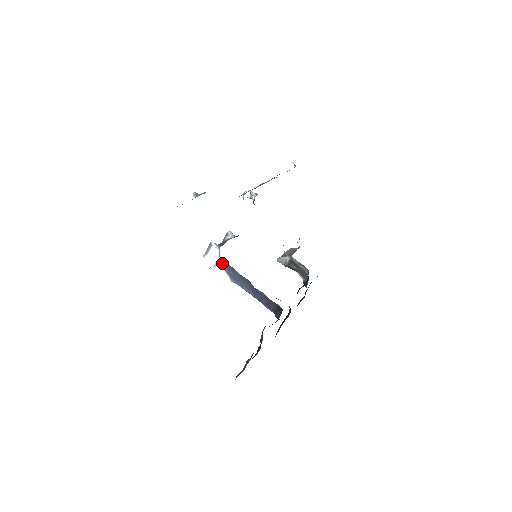
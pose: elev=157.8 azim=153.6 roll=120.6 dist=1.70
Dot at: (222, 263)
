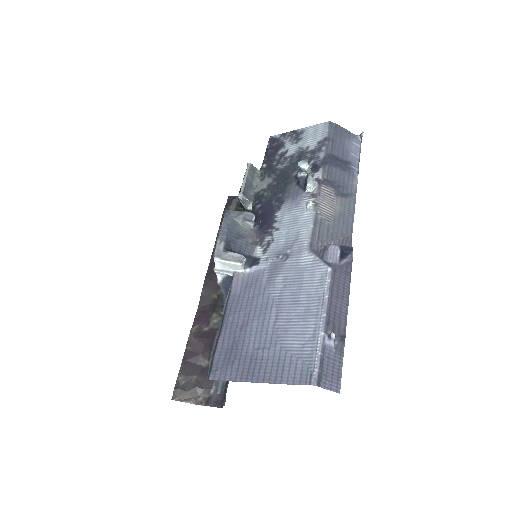
Dot at: (231, 277)
